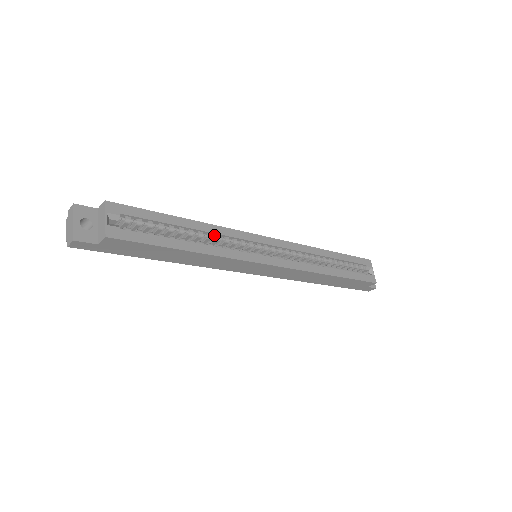
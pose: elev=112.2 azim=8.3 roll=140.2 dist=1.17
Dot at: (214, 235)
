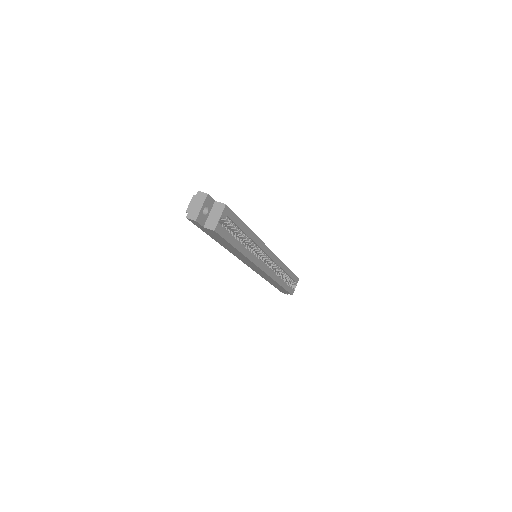
Dot at: (252, 241)
